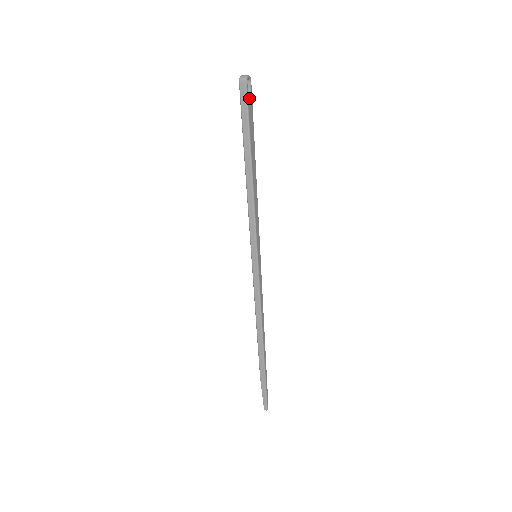
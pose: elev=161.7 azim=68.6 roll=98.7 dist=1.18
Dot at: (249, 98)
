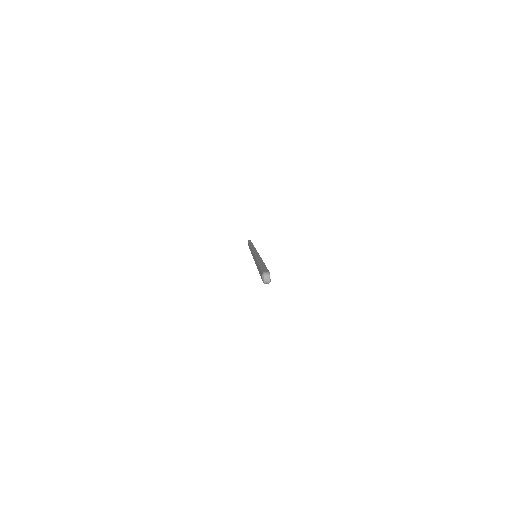
Dot at: occluded
